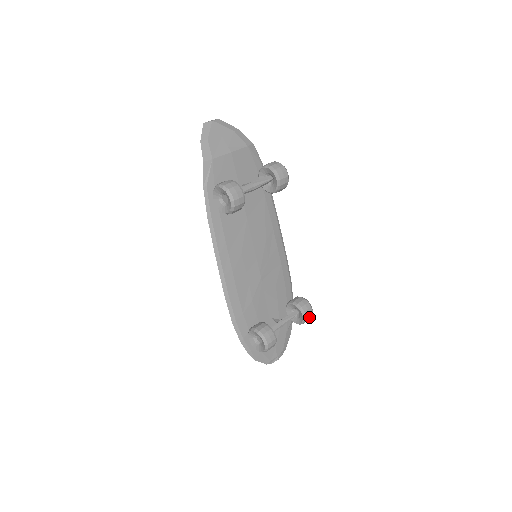
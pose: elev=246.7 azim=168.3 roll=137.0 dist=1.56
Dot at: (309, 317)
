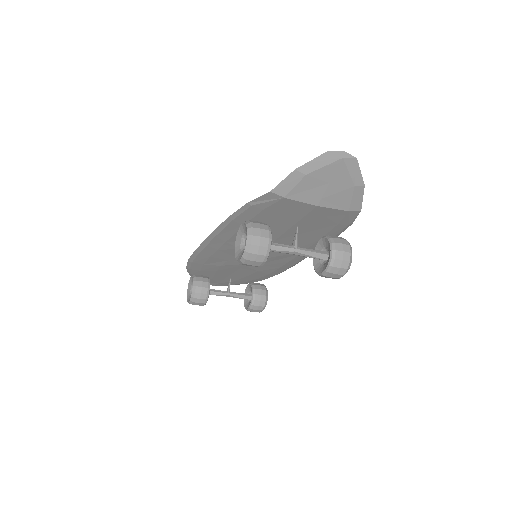
Dot at: occluded
